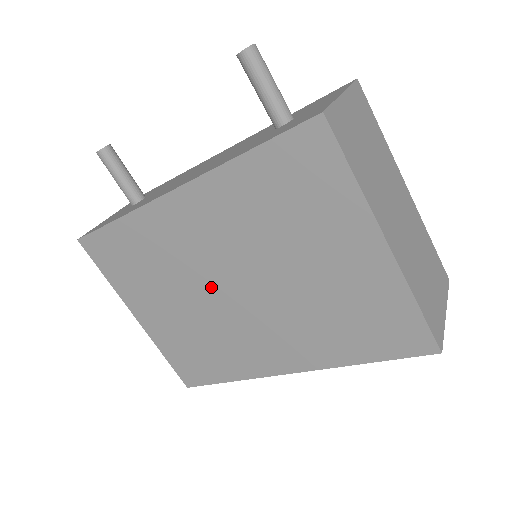
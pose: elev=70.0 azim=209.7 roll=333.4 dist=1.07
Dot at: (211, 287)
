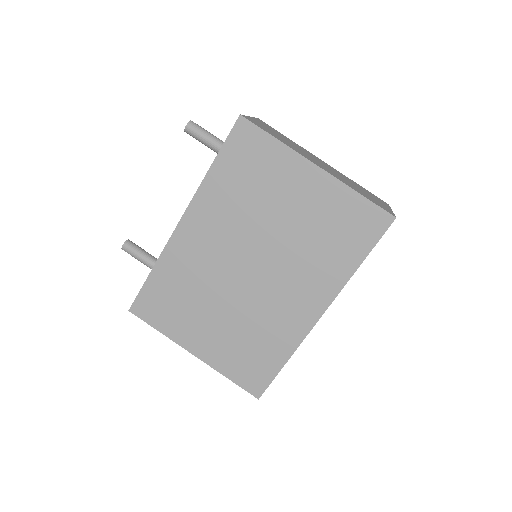
Dot at: (234, 280)
